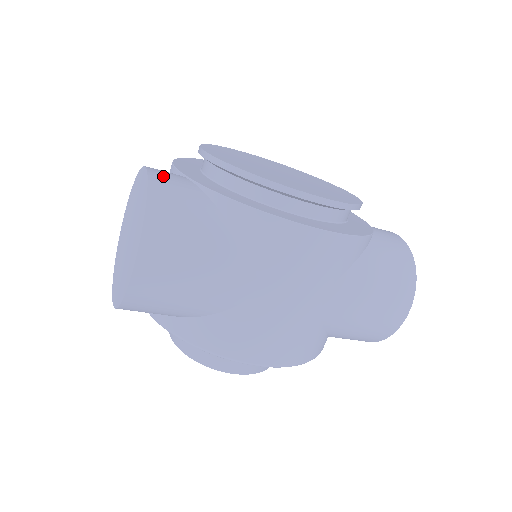
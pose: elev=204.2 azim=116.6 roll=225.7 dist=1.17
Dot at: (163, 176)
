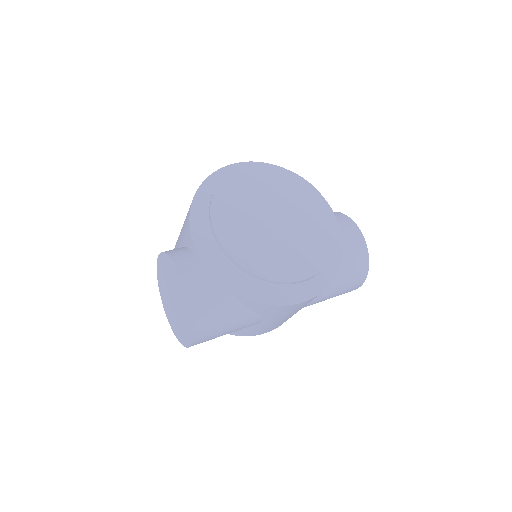
Dot at: (196, 287)
